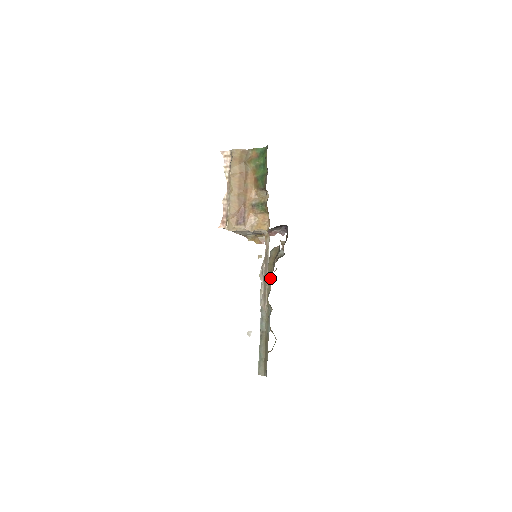
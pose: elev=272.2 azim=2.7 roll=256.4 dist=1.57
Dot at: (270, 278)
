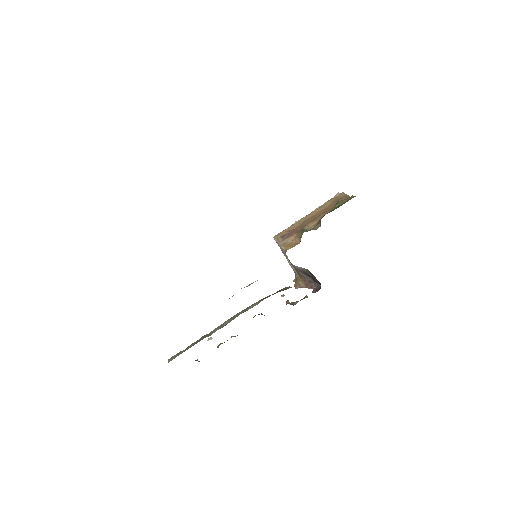
Dot at: (259, 302)
